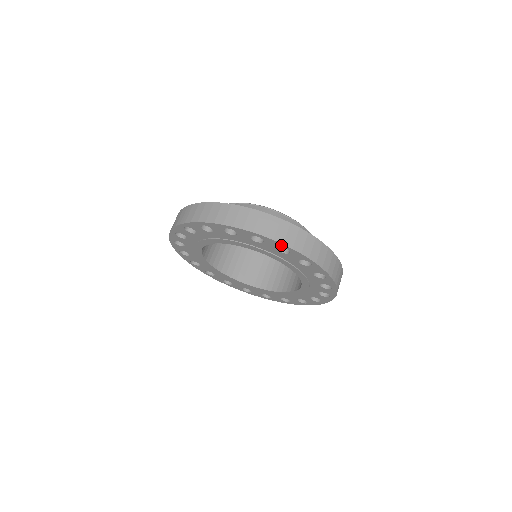
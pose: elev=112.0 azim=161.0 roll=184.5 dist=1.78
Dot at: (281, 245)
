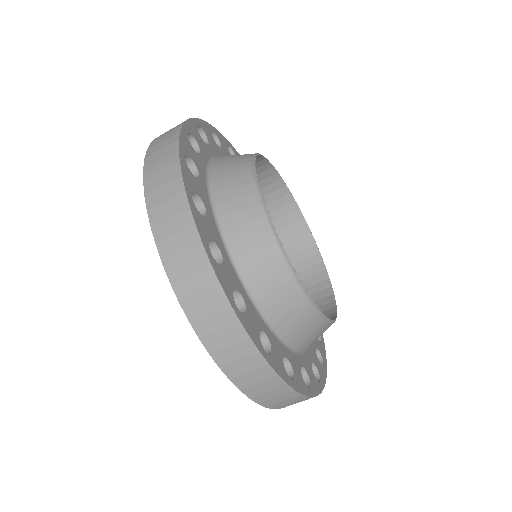
Dot at: (220, 361)
